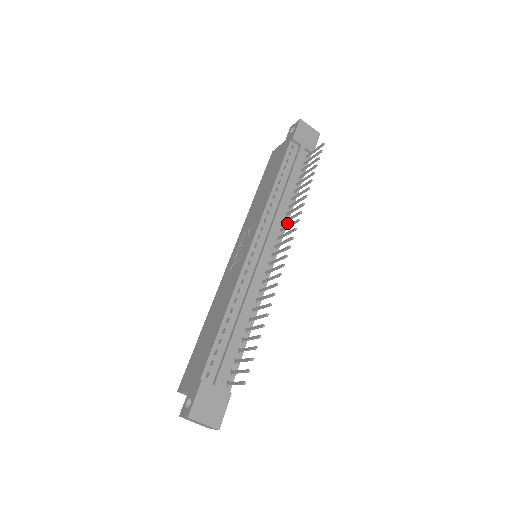
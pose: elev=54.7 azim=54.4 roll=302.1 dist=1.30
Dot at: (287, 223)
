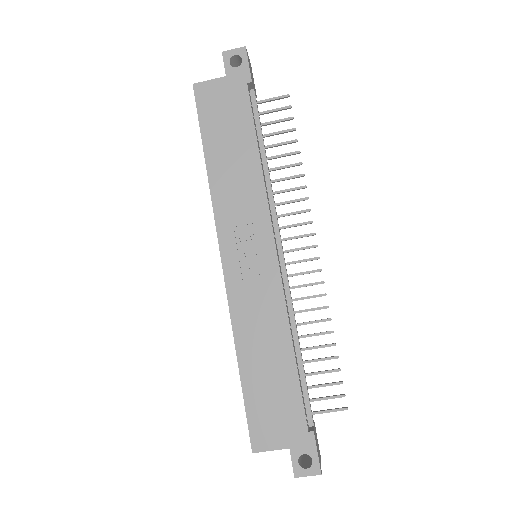
Dot at: occluded
